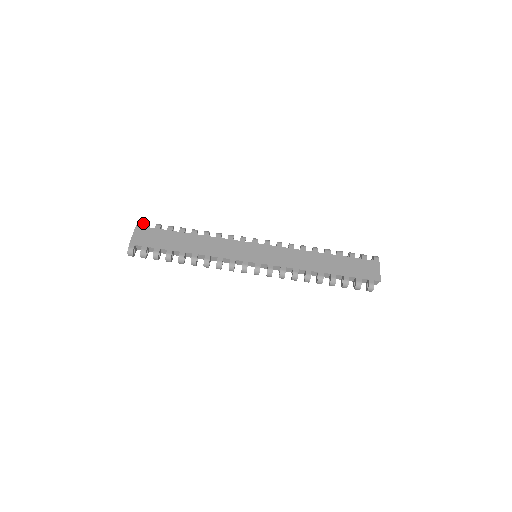
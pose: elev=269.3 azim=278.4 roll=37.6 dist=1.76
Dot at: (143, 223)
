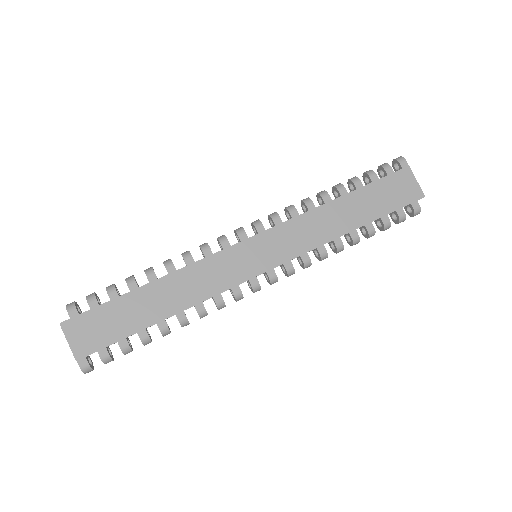
Dot at: occluded
